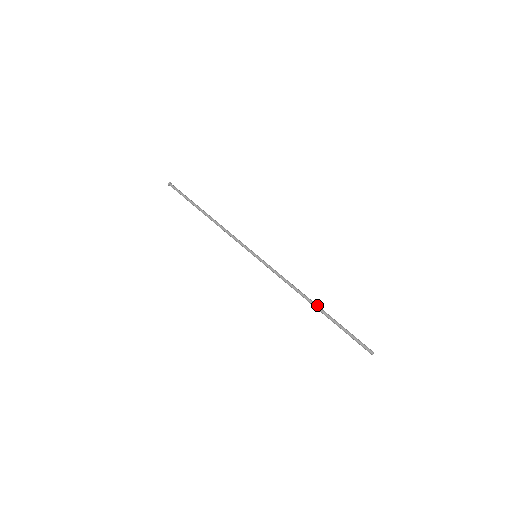
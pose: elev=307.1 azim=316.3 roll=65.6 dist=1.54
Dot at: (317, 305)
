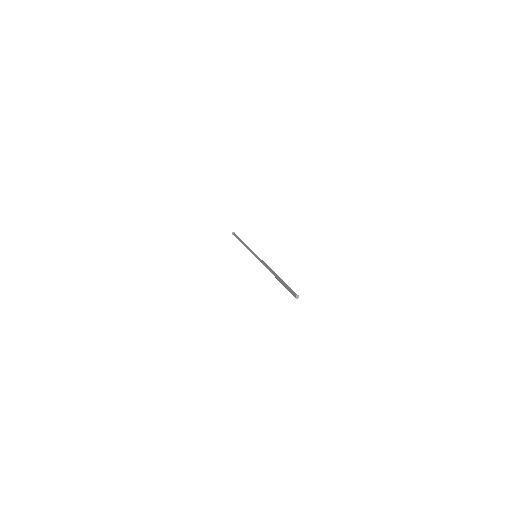
Dot at: (275, 273)
